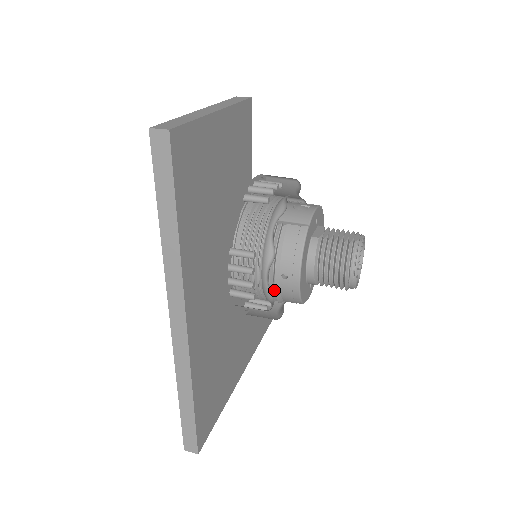
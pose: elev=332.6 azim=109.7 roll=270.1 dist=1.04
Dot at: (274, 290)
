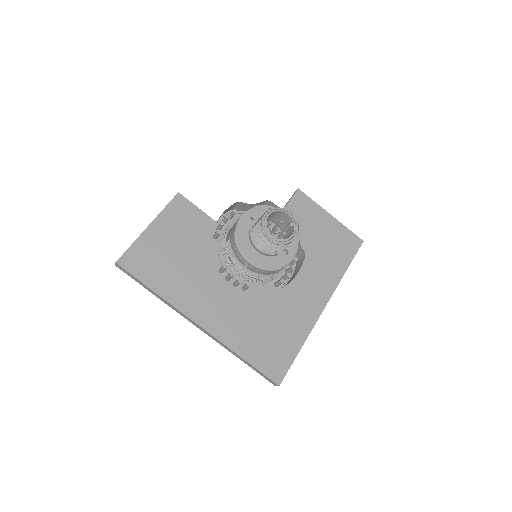
Dot at: (254, 275)
